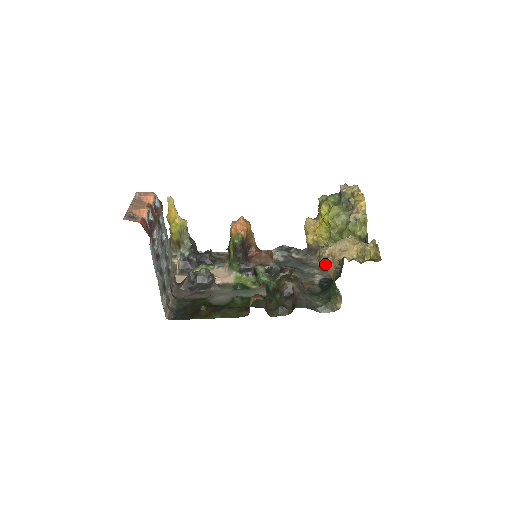
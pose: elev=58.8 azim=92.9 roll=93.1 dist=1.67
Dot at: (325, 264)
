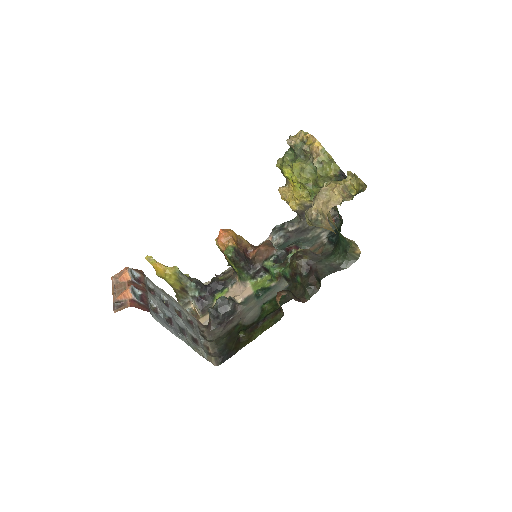
Dot at: (319, 225)
